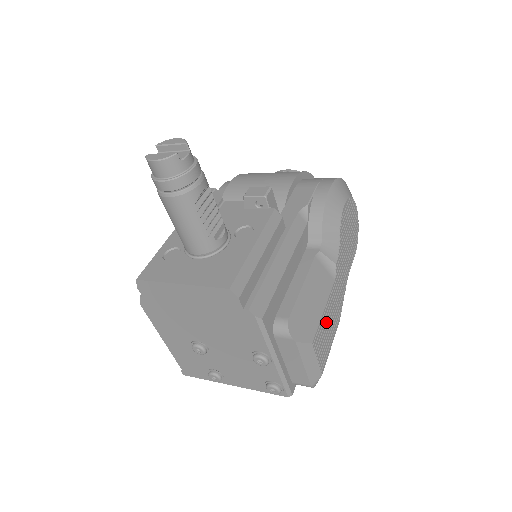
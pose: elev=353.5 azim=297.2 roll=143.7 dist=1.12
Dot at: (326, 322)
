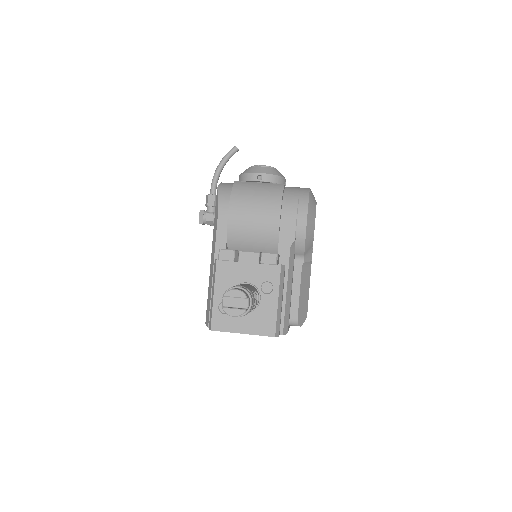
Dot at: occluded
